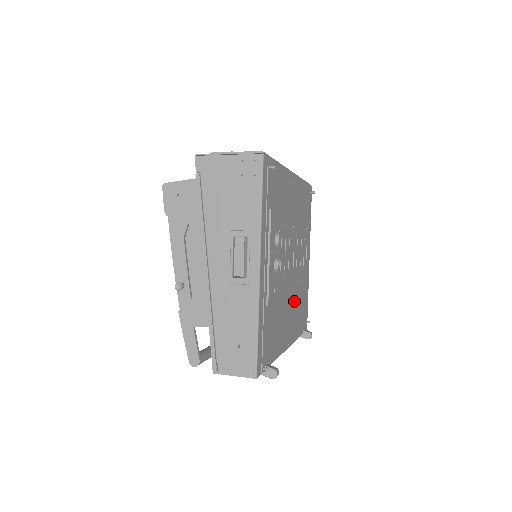
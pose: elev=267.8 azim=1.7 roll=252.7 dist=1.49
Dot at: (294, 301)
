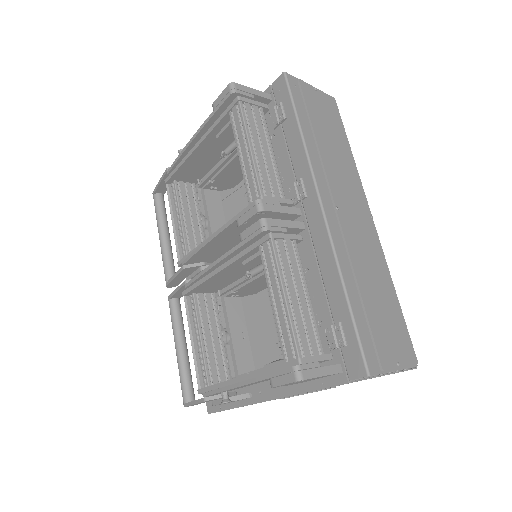
Dot at: occluded
